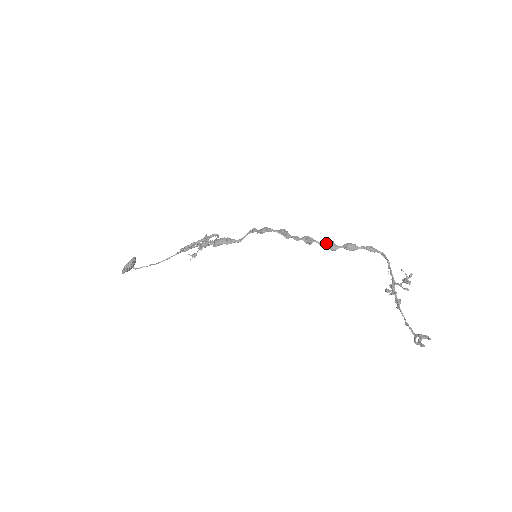
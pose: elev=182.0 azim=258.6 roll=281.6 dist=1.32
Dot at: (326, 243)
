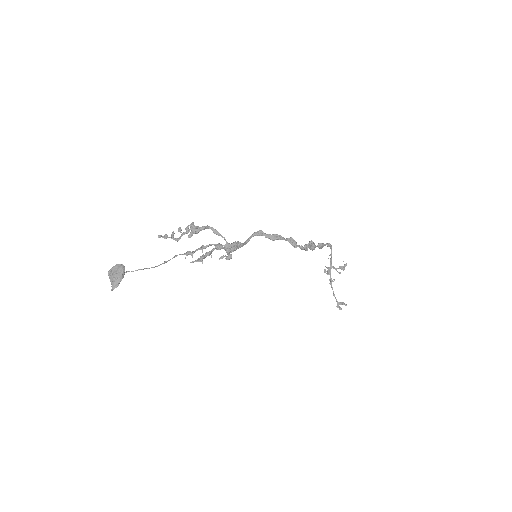
Dot at: (311, 245)
